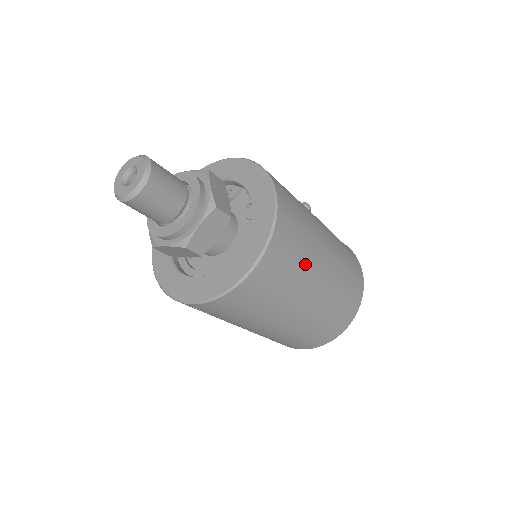
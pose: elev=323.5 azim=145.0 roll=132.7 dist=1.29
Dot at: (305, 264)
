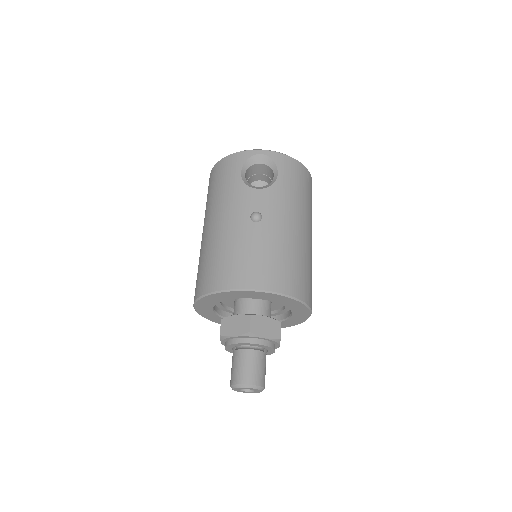
Dot at: (310, 262)
